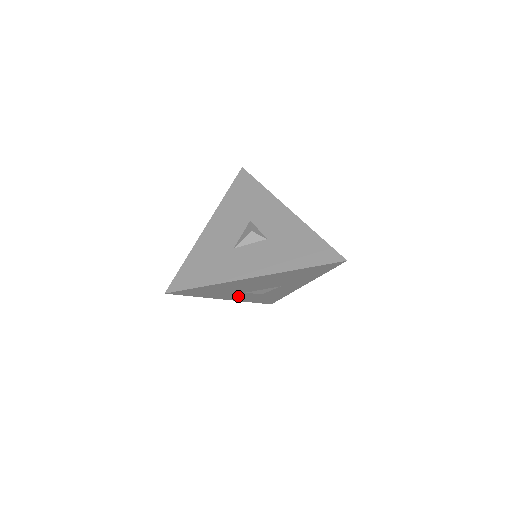
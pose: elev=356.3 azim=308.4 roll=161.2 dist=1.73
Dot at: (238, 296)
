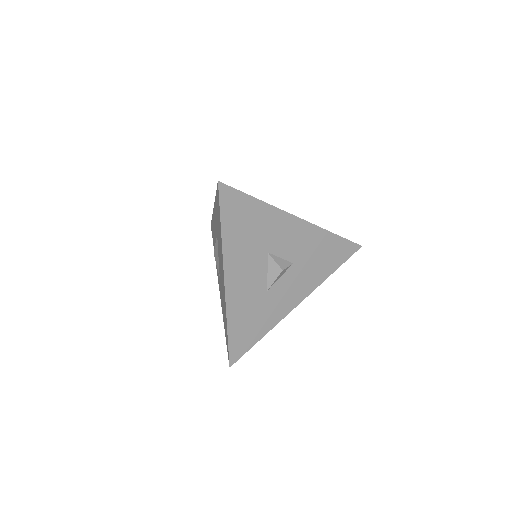
Dot at: occluded
